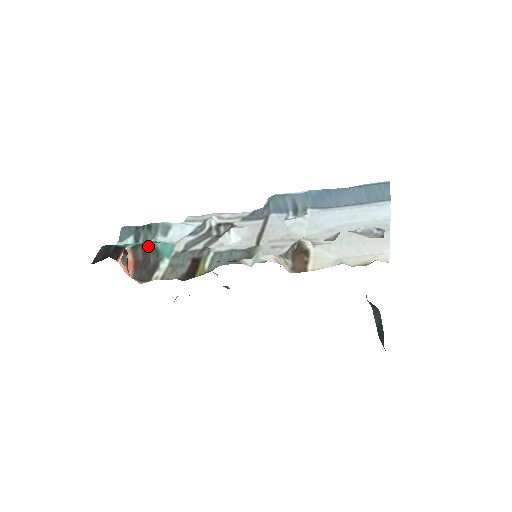
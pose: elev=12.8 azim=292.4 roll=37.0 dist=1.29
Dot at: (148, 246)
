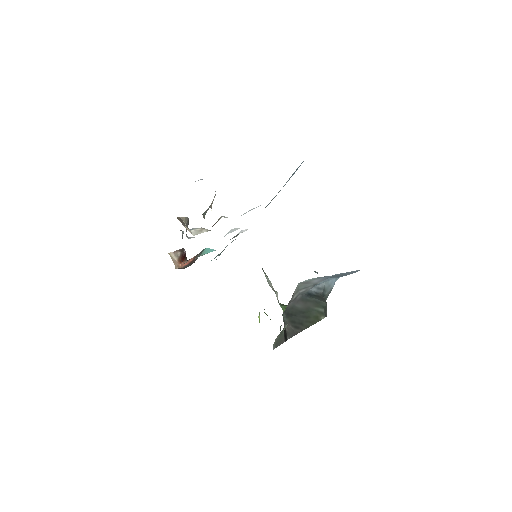
Dot at: occluded
